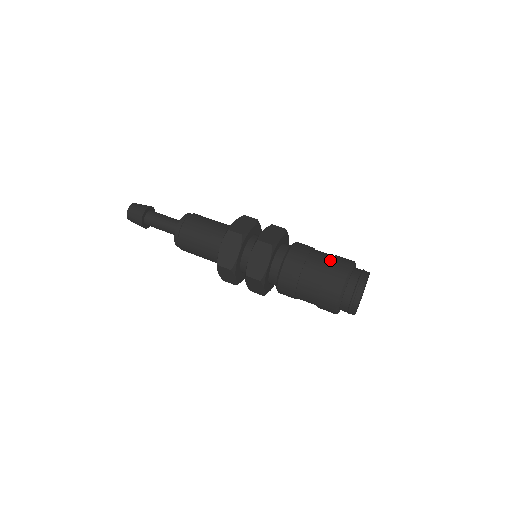
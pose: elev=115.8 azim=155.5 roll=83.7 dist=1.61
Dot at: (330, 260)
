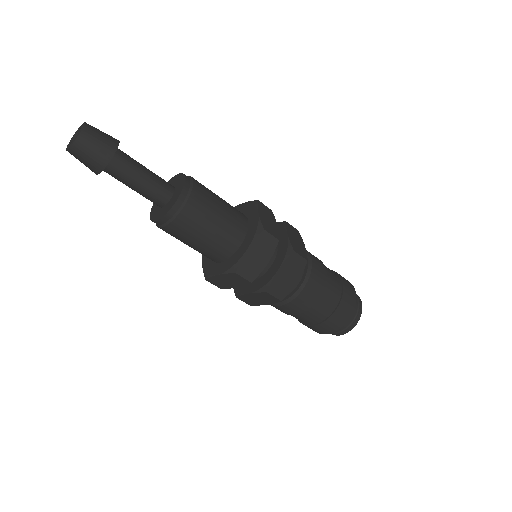
Dot at: occluded
